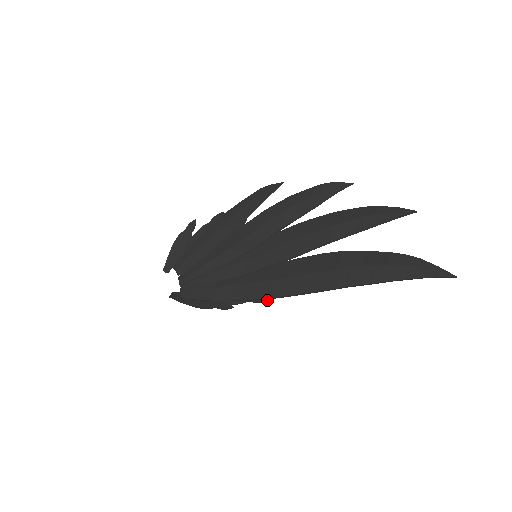
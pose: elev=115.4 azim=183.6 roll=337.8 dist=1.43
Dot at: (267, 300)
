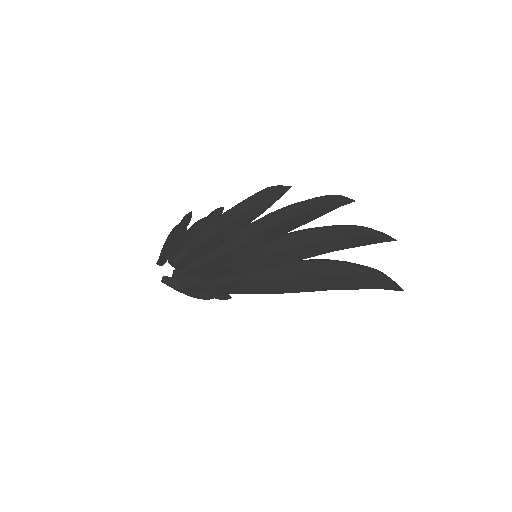
Dot at: occluded
